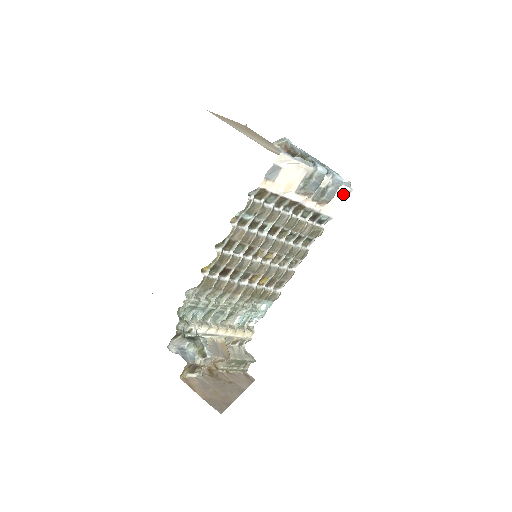
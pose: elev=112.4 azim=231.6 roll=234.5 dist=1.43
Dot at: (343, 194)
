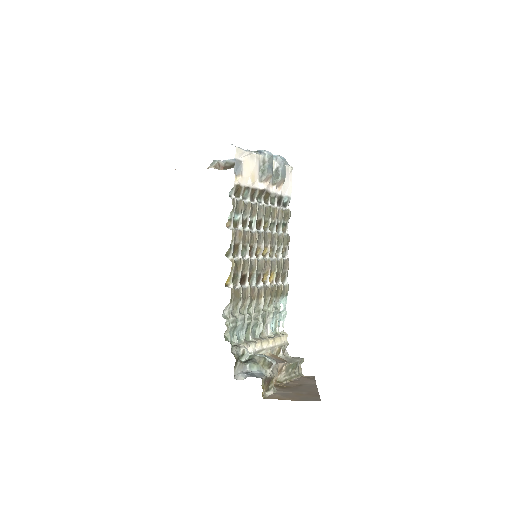
Dot at: (288, 173)
